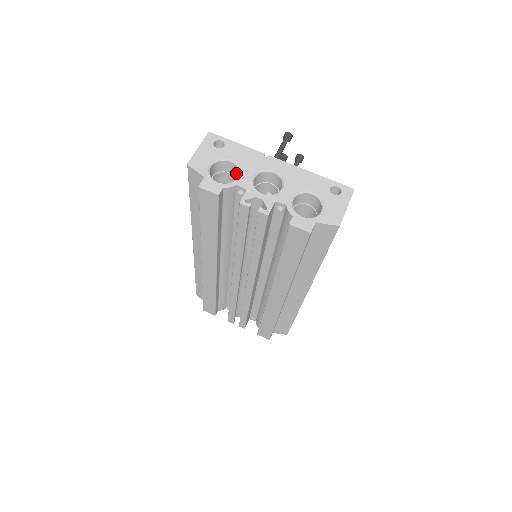
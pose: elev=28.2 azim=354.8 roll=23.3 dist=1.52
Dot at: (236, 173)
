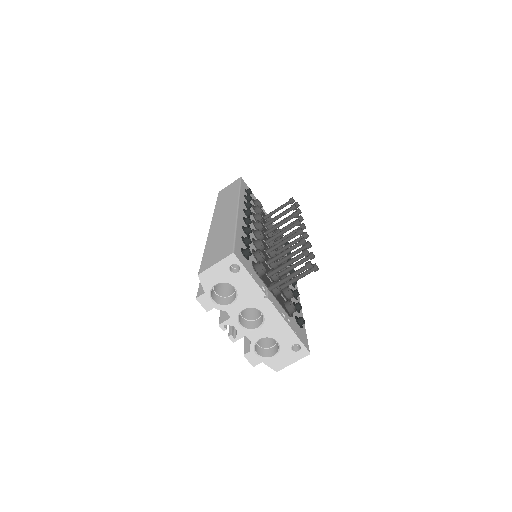
Dot at: occluded
